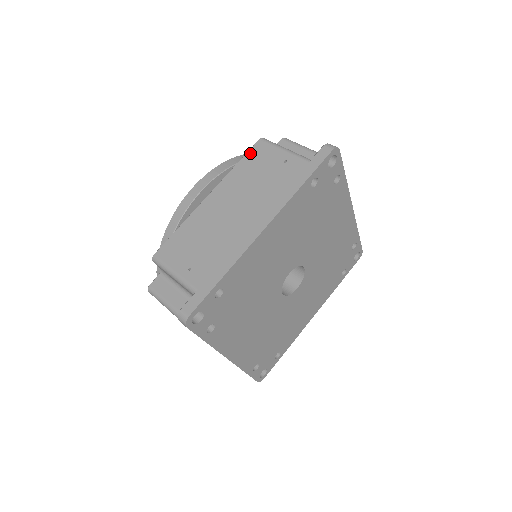
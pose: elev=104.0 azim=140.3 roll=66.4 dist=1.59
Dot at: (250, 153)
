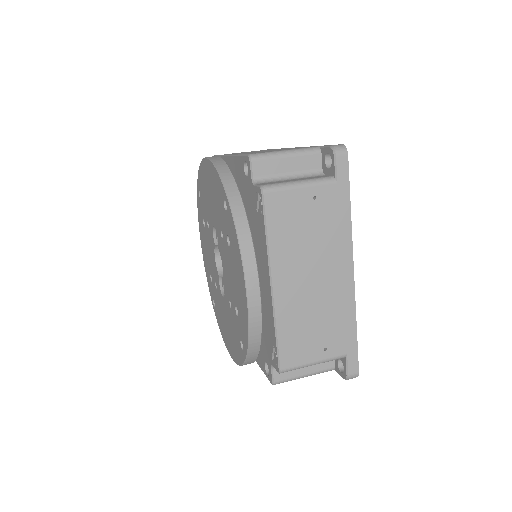
Dot at: (270, 215)
